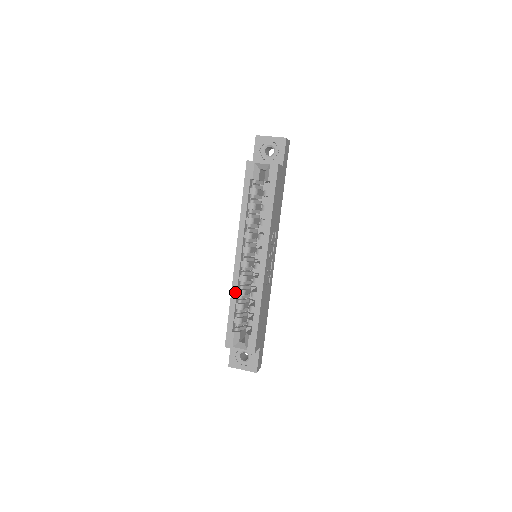
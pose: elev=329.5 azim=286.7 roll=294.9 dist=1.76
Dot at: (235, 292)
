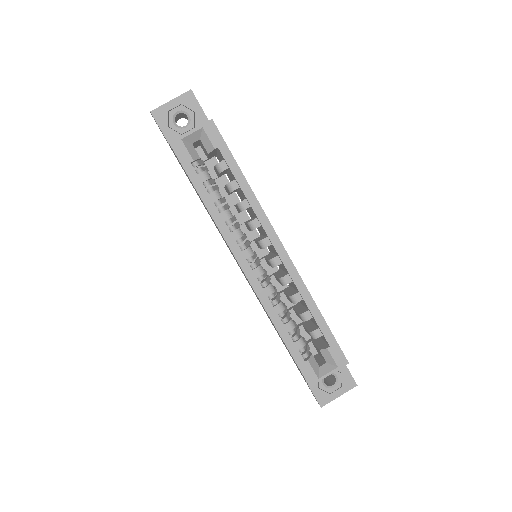
Dot at: (274, 313)
